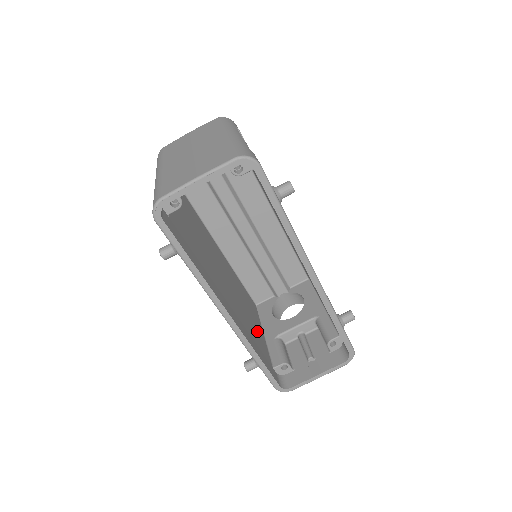
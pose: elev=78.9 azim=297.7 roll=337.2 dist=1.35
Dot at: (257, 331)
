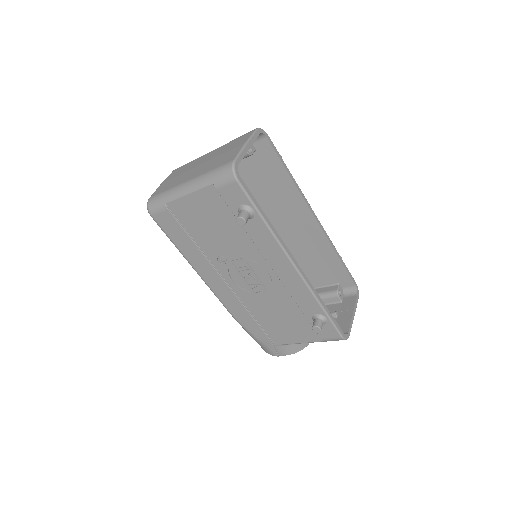
Dot at: occluded
